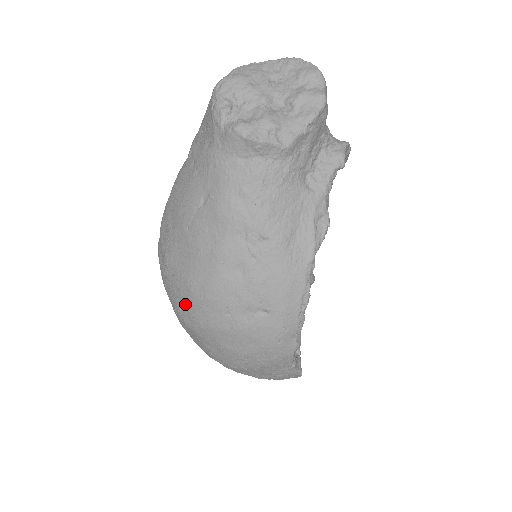
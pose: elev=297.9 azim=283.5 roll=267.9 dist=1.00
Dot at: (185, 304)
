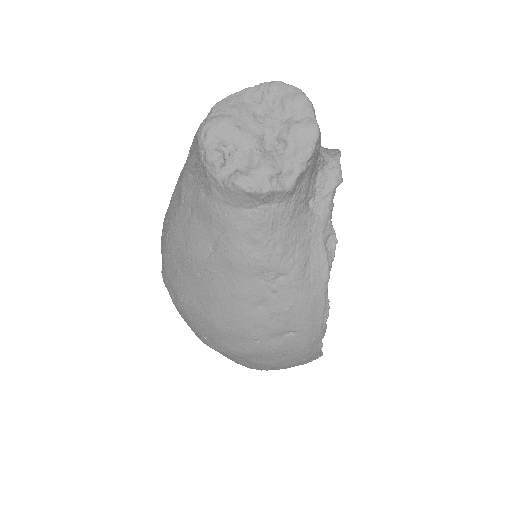
Dot at: (210, 336)
